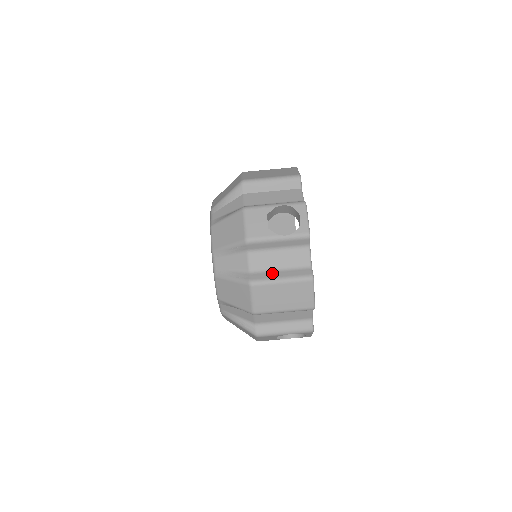
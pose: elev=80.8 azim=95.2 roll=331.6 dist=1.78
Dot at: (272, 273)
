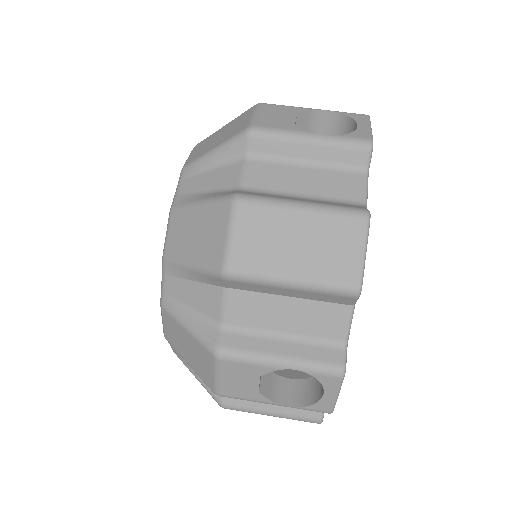
Dot at: (284, 196)
